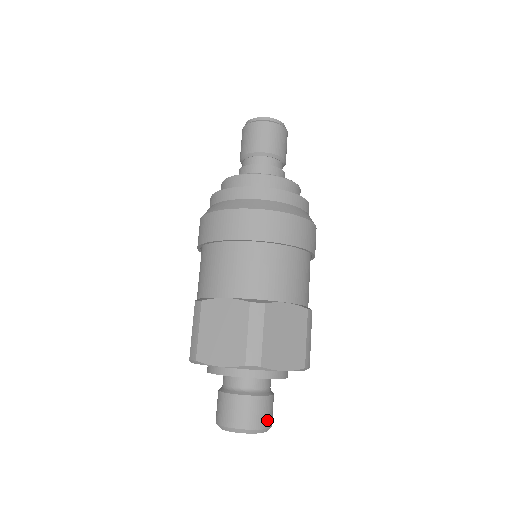
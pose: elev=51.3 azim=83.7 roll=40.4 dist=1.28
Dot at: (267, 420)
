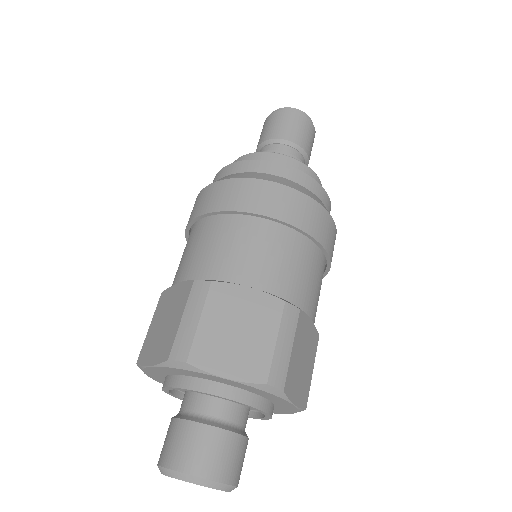
Dot at: (240, 473)
